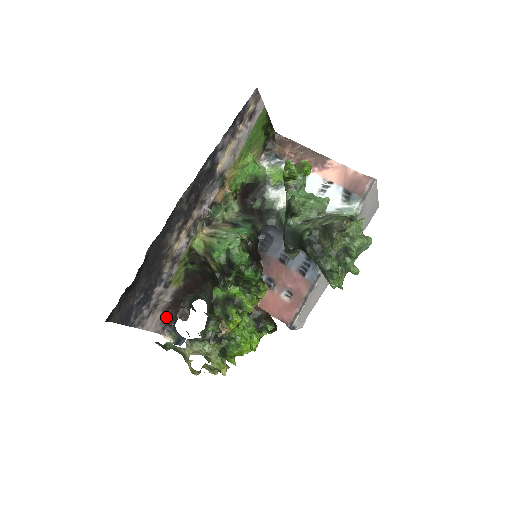
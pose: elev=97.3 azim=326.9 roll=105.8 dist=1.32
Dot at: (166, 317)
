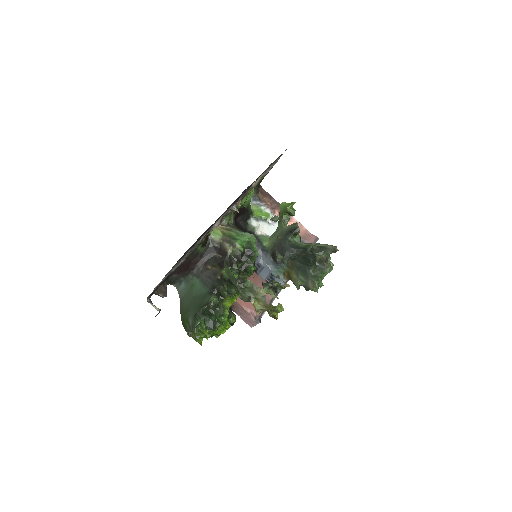
Dot at: (157, 286)
